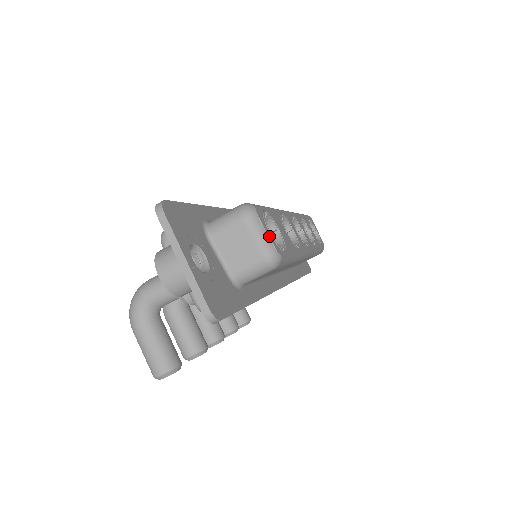
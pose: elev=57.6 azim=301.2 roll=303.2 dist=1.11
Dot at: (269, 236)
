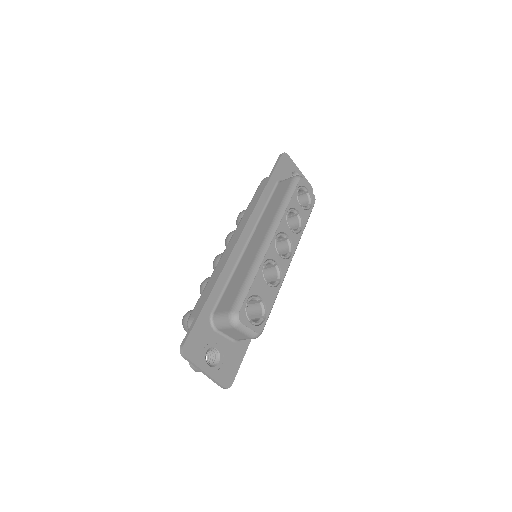
Dot at: (251, 329)
